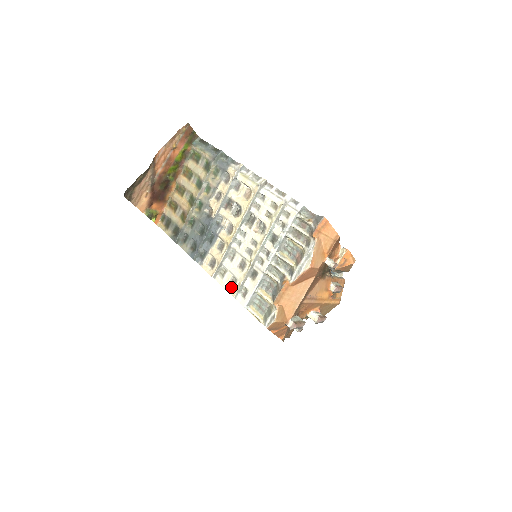
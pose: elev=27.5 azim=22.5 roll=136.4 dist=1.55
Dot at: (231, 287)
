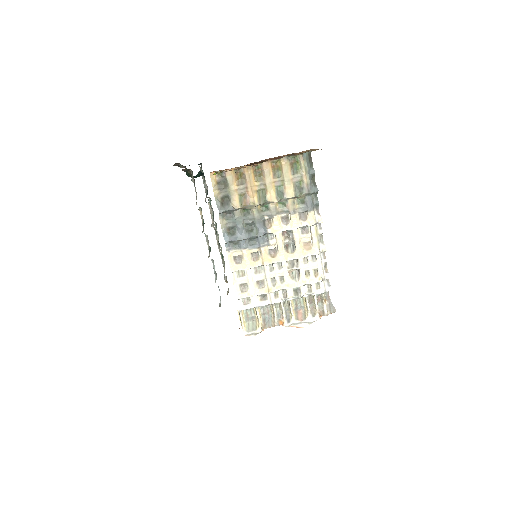
Dot at: (240, 289)
